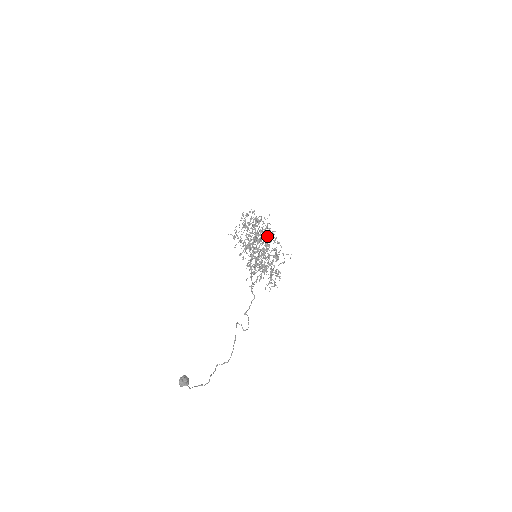
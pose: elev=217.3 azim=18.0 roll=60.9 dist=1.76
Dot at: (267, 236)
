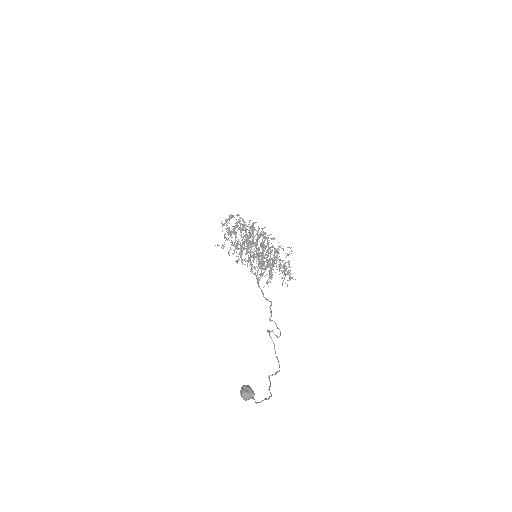
Dot at: (259, 234)
